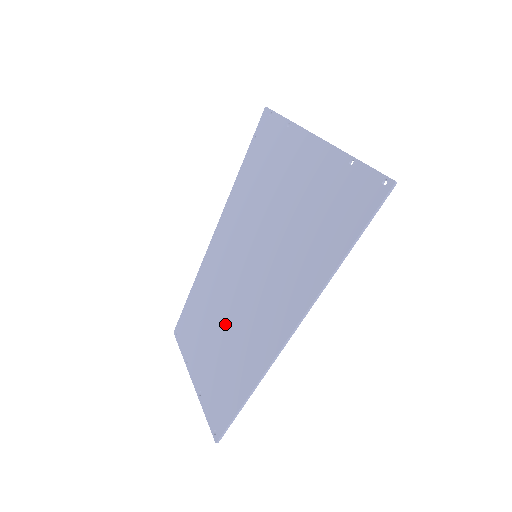
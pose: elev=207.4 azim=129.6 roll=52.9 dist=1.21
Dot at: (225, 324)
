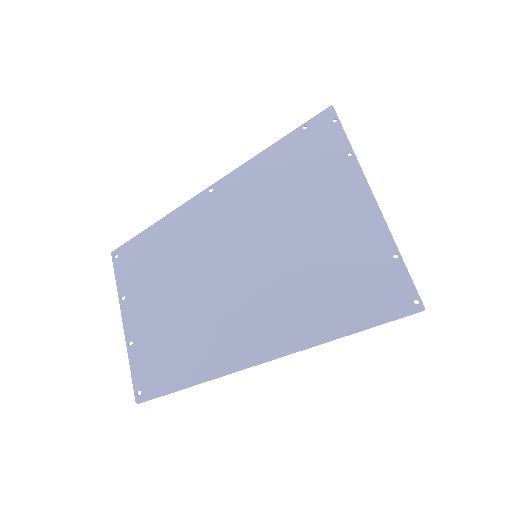
Dot at: (191, 296)
